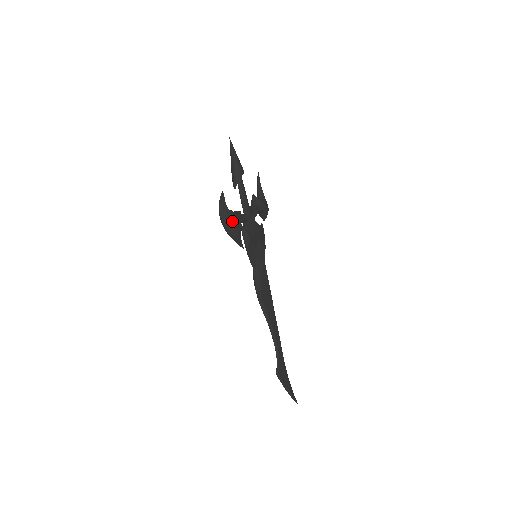
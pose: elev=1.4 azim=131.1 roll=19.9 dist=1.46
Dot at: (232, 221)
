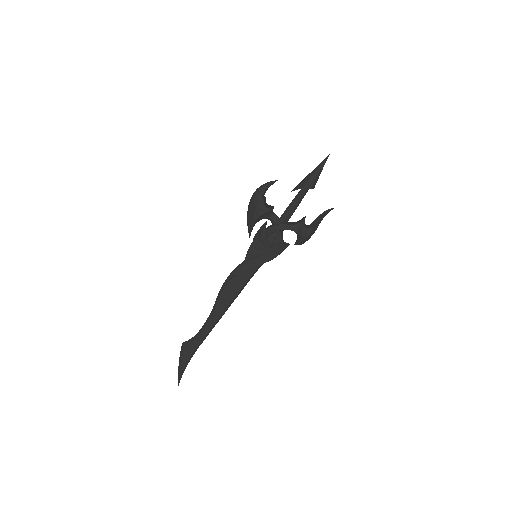
Dot at: (256, 205)
